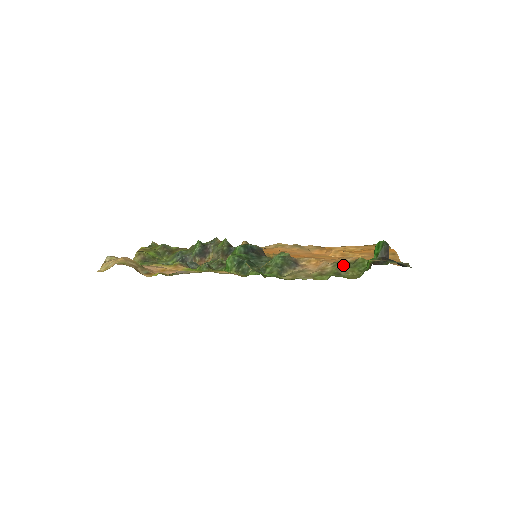
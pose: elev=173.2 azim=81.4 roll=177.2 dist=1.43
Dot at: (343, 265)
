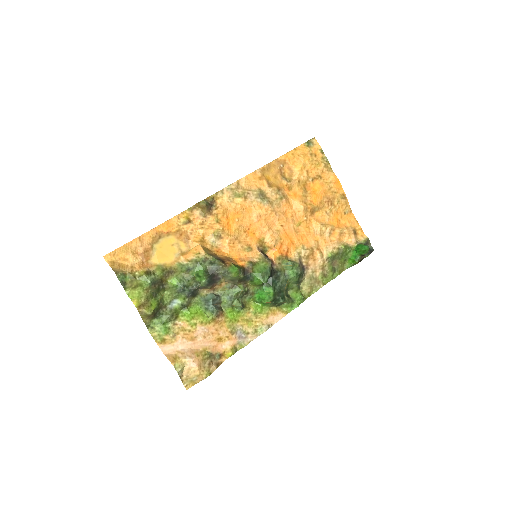
Dot at: (335, 259)
